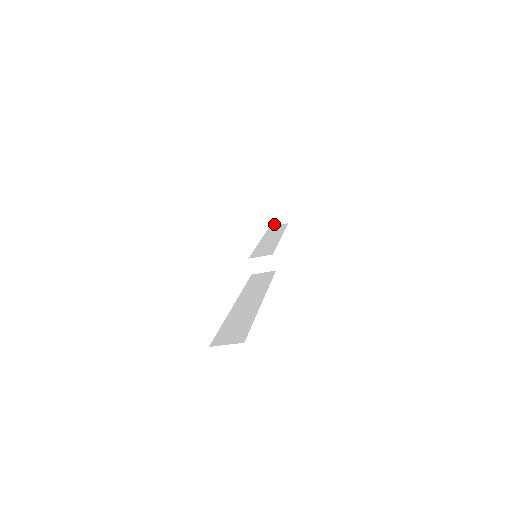
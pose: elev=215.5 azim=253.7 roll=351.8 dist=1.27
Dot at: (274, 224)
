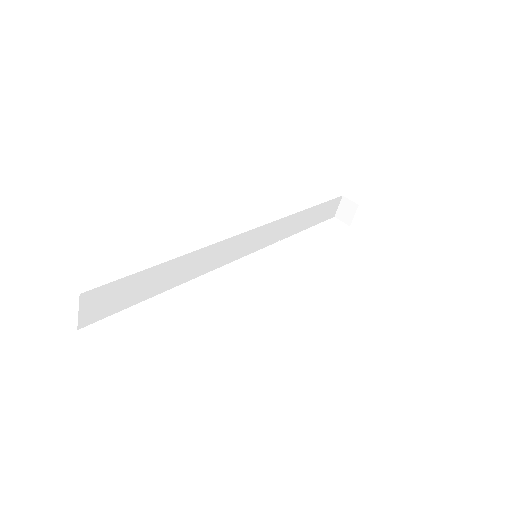
Dot at: (350, 220)
